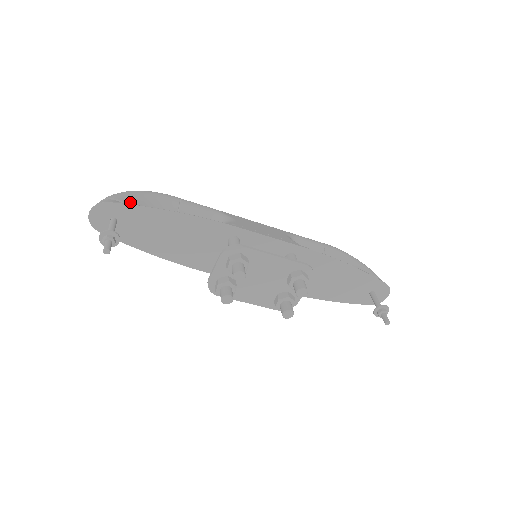
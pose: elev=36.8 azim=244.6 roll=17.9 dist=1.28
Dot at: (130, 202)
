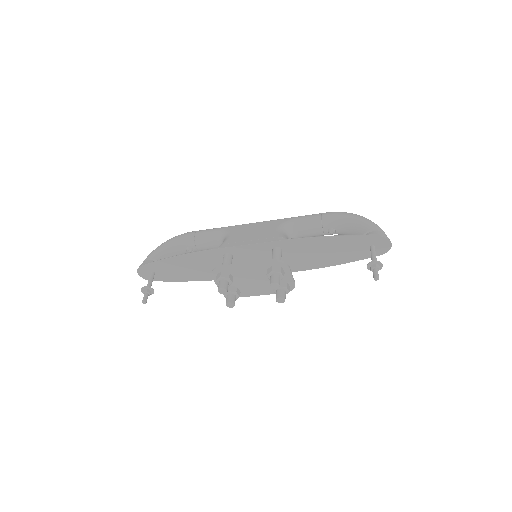
Dot at: (159, 256)
